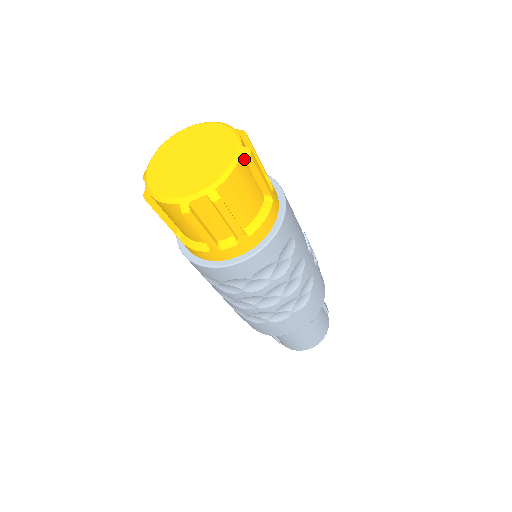
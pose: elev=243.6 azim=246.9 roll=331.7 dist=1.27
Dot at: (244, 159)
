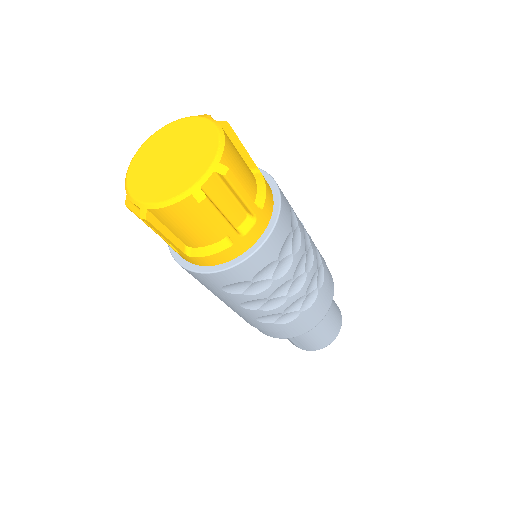
Dot at: (225, 132)
